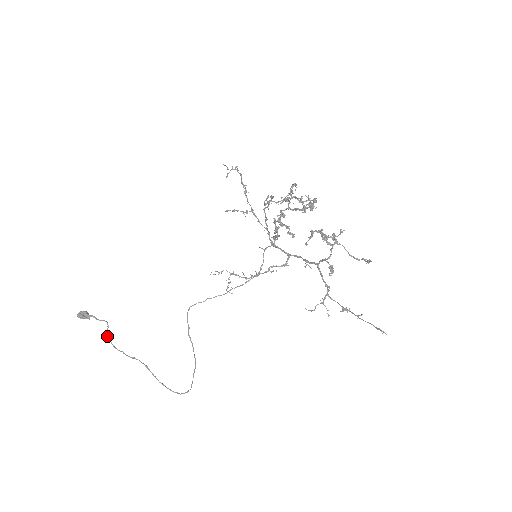
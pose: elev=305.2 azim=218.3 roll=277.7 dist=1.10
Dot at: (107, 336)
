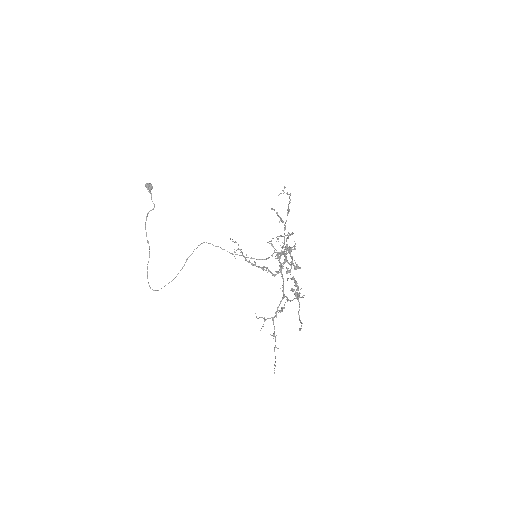
Dot at: (147, 214)
